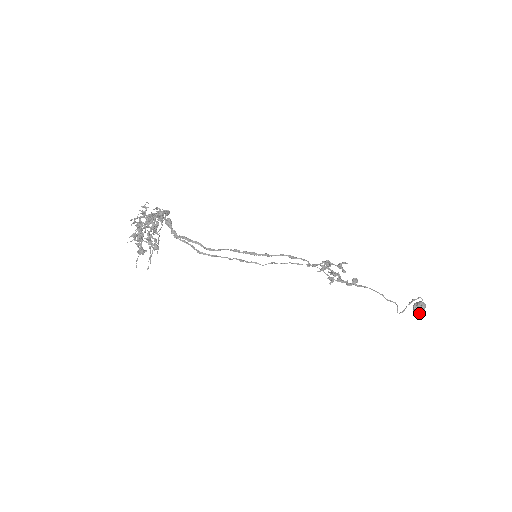
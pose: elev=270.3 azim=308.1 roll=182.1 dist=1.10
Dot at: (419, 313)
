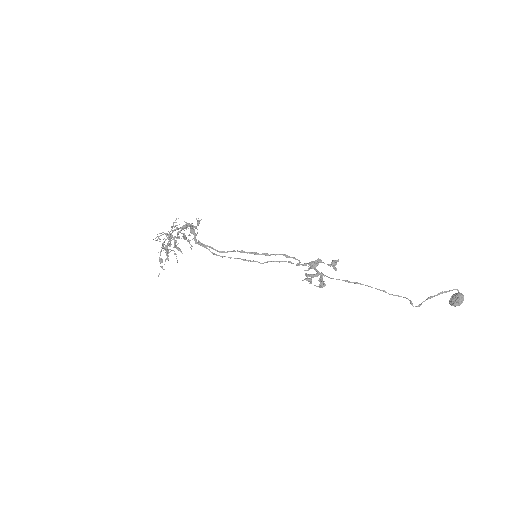
Dot at: (454, 306)
